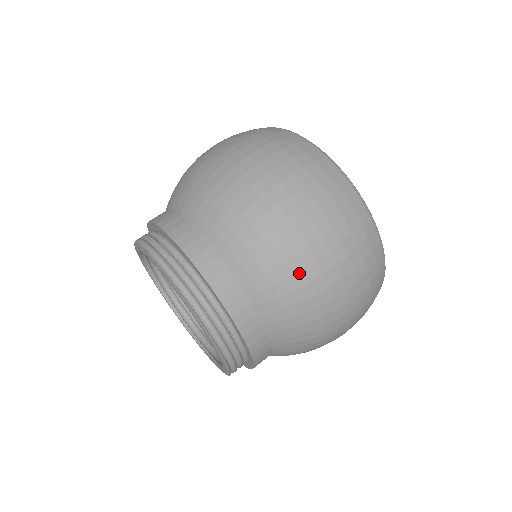
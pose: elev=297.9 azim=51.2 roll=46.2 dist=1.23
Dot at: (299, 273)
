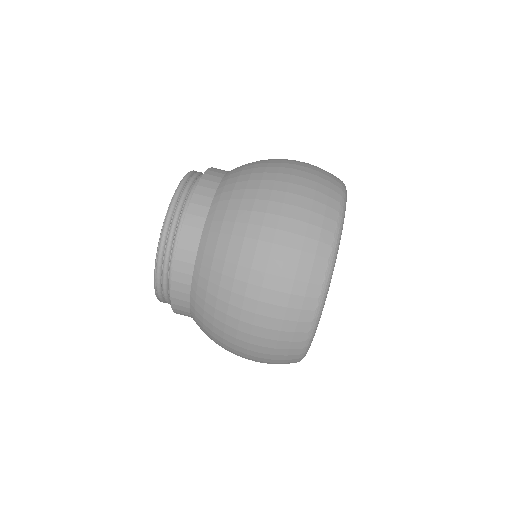
Dot at: occluded
